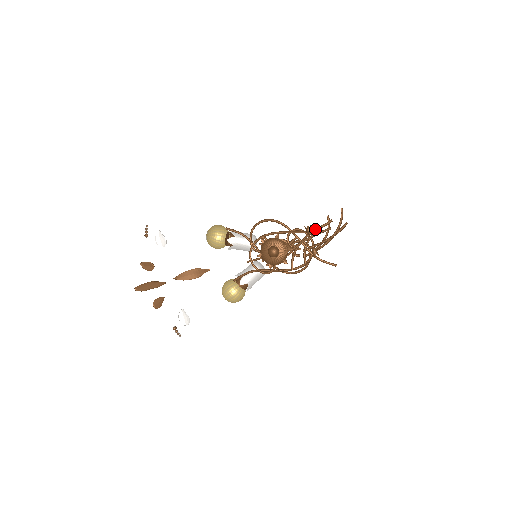
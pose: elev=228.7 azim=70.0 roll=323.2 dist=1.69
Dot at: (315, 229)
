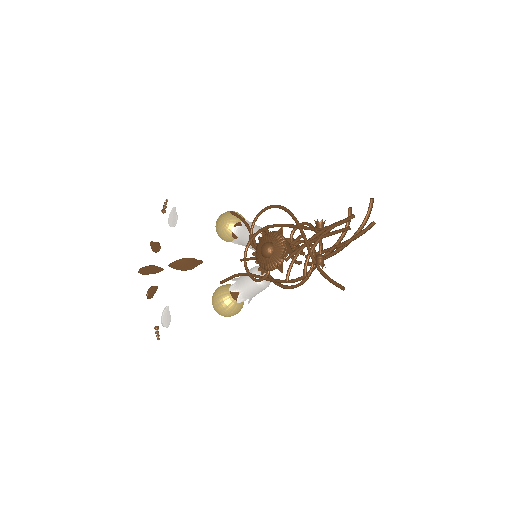
Dot at: (328, 226)
